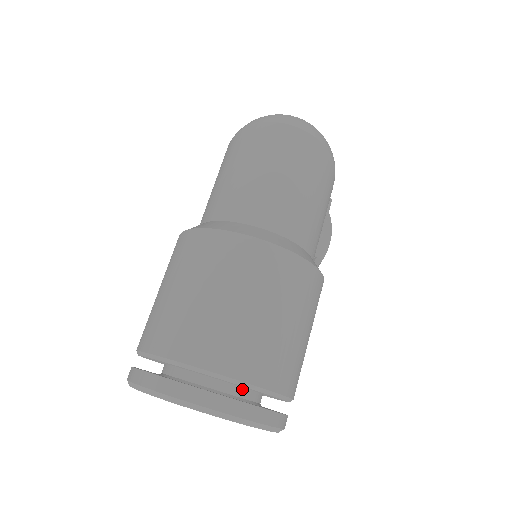
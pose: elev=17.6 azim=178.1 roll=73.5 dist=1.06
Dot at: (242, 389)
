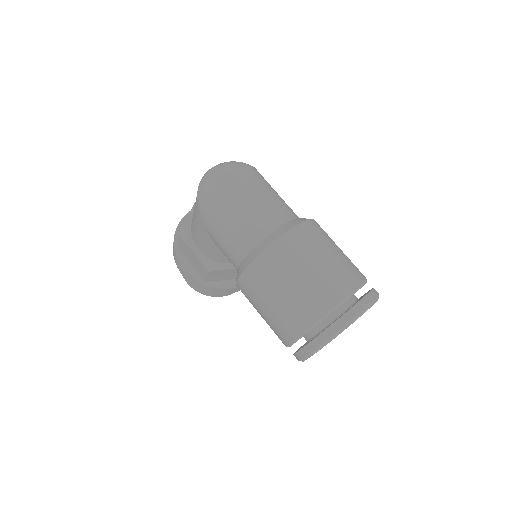
Dot at: (352, 297)
